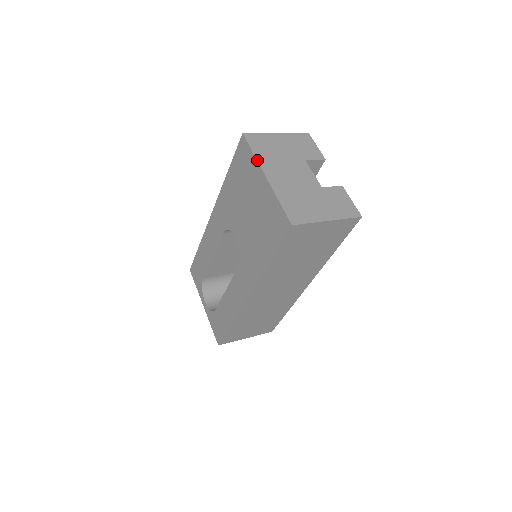
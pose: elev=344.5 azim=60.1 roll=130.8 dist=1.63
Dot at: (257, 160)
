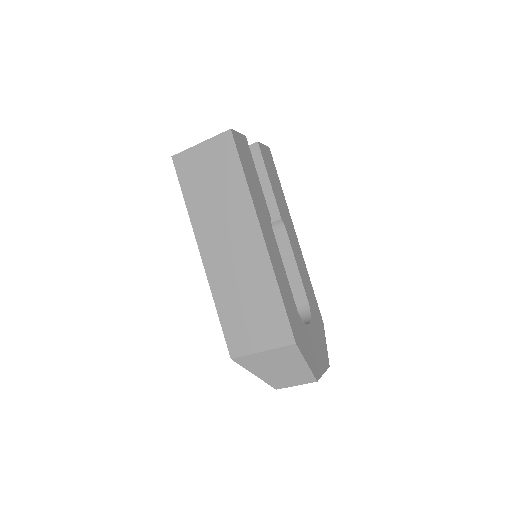
Dot at: occluded
